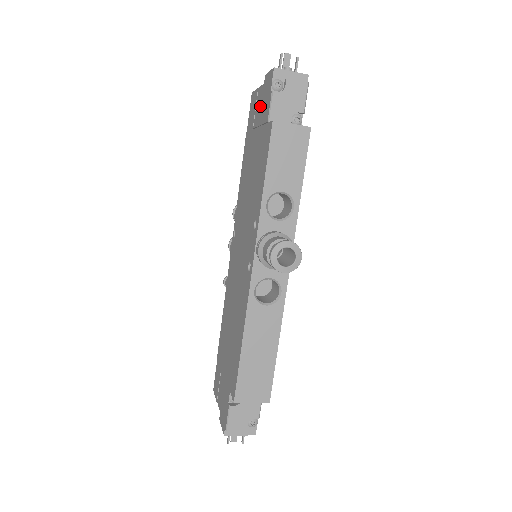
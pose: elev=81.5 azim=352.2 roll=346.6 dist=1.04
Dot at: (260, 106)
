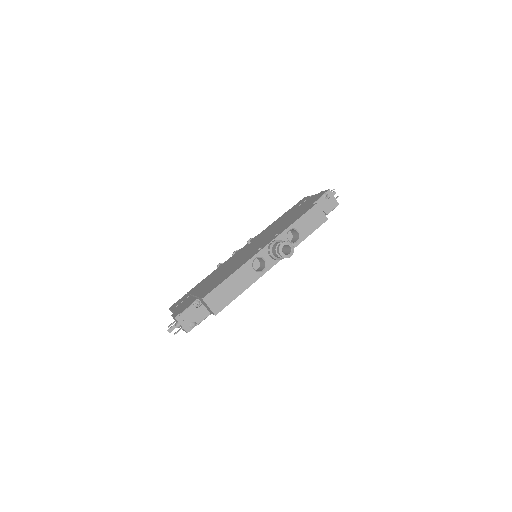
Dot at: (309, 200)
